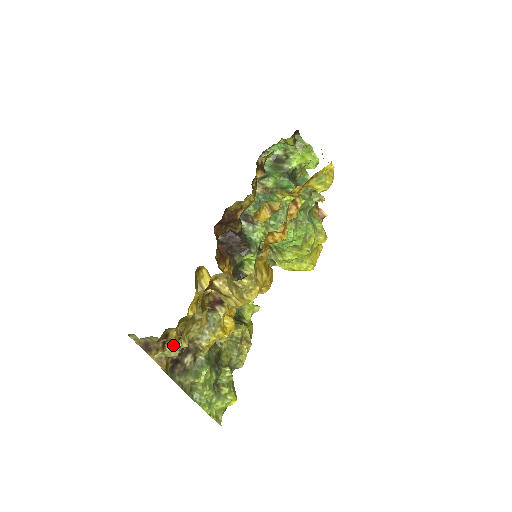
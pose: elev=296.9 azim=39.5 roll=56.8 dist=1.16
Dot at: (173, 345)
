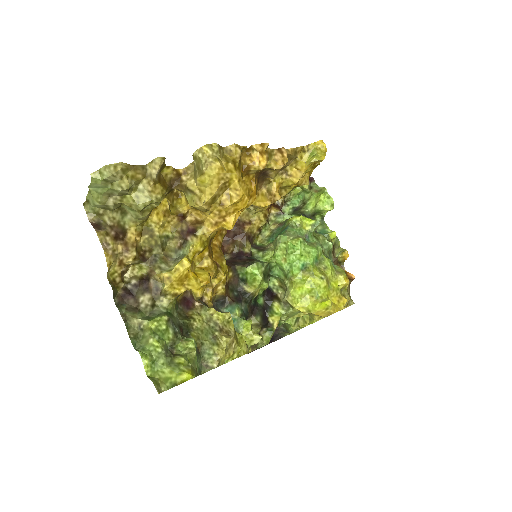
Dot at: (128, 249)
